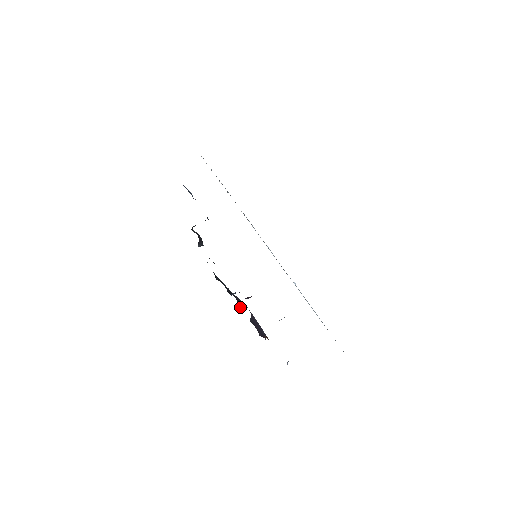
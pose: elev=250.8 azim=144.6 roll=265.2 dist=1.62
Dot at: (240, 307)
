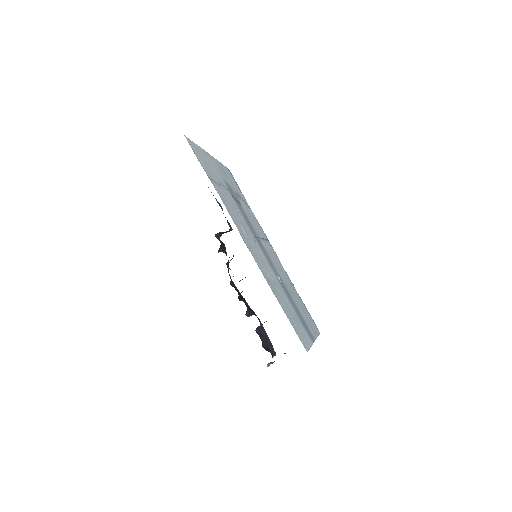
Dot at: (248, 315)
